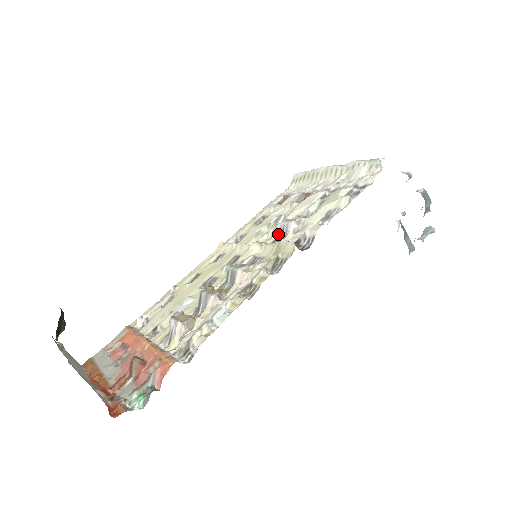
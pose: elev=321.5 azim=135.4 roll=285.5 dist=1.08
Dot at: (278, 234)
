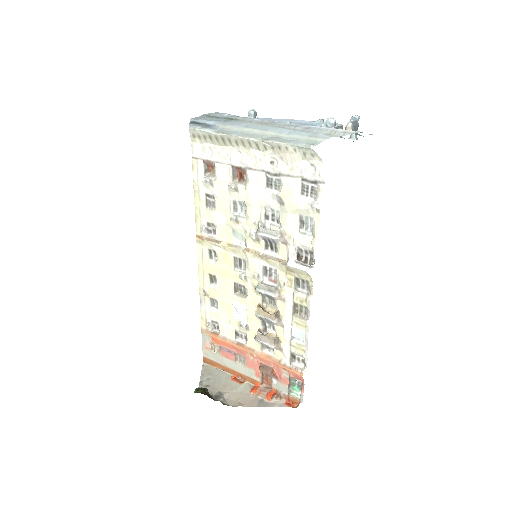
Dot at: (264, 241)
